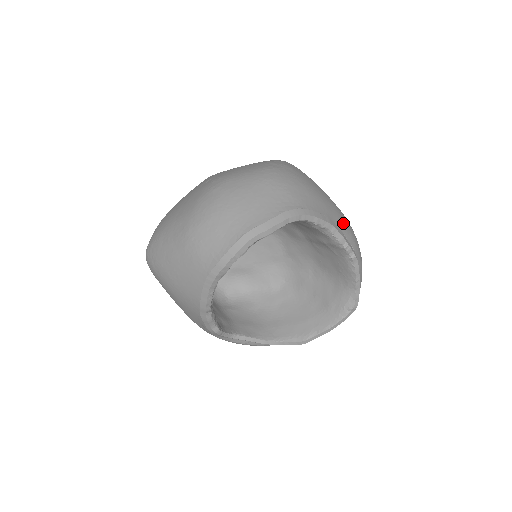
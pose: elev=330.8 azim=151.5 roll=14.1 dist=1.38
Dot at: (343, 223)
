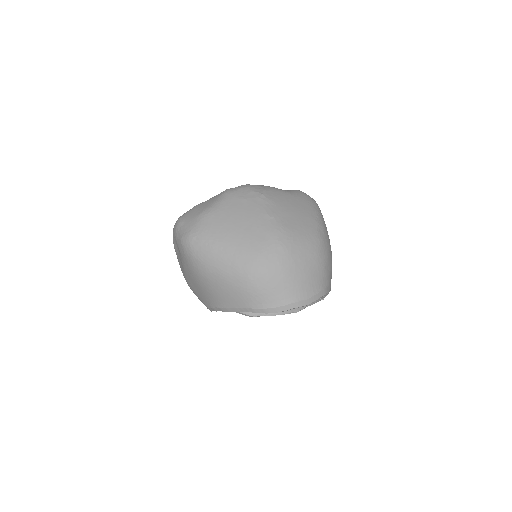
Dot at: occluded
